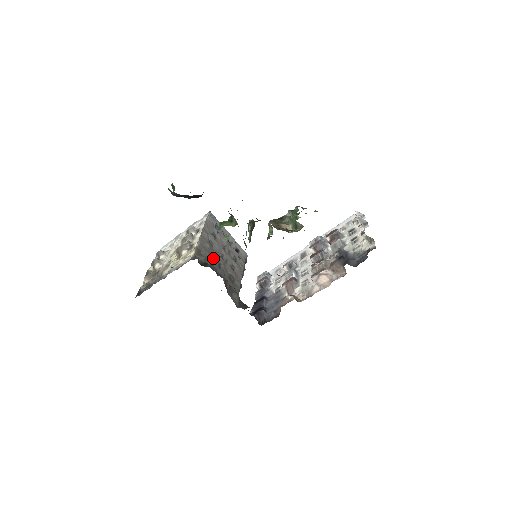
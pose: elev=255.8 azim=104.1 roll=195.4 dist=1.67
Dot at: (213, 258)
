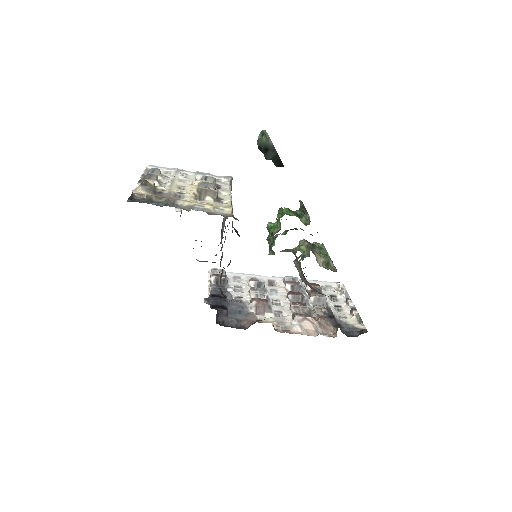
Dot at: occluded
